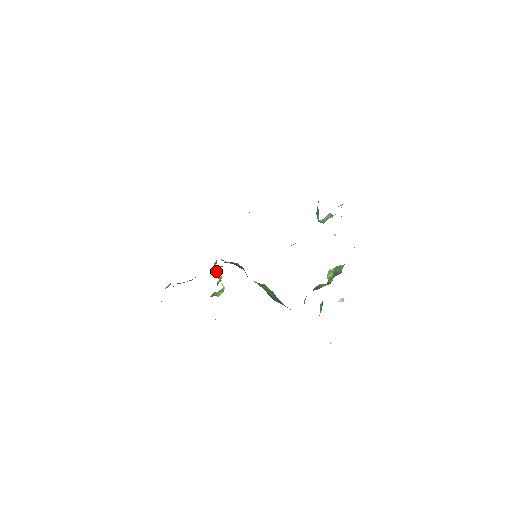
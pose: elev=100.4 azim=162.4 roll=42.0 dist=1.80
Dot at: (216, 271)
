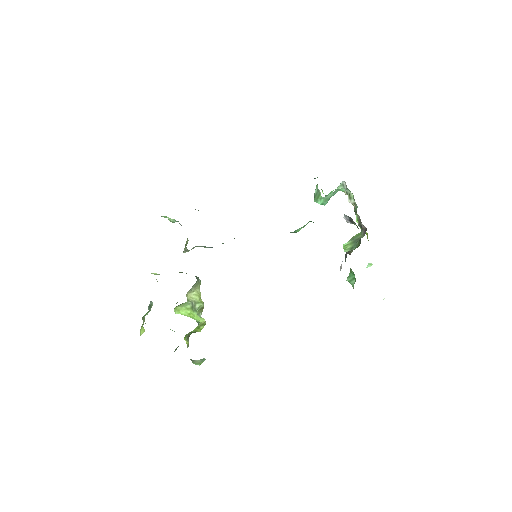
Dot at: (188, 304)
